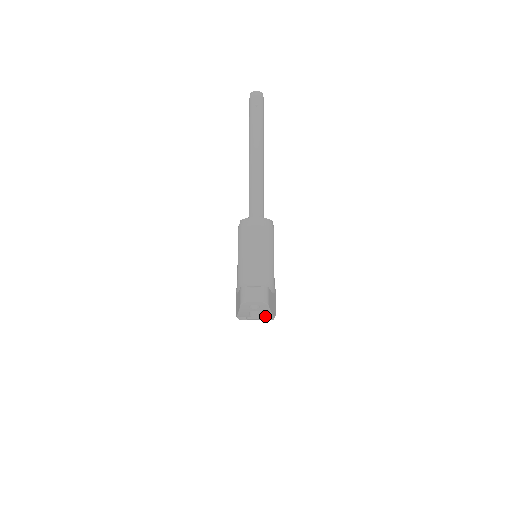
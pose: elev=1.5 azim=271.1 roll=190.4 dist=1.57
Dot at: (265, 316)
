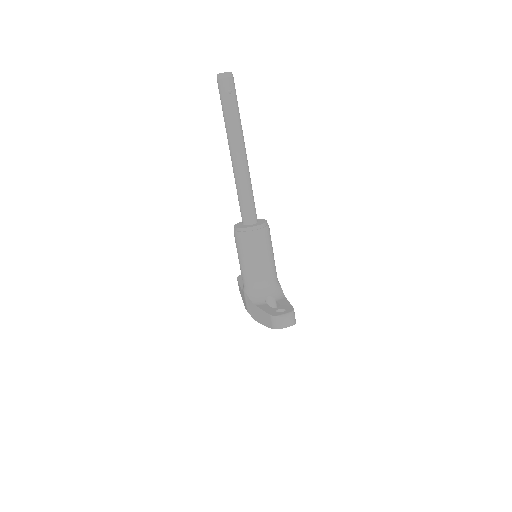
Dot at: occluded
